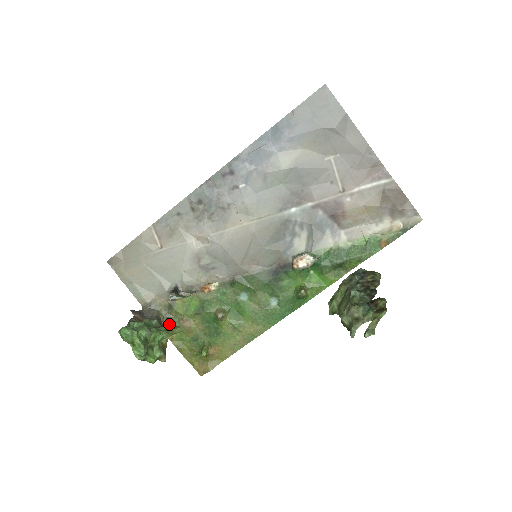
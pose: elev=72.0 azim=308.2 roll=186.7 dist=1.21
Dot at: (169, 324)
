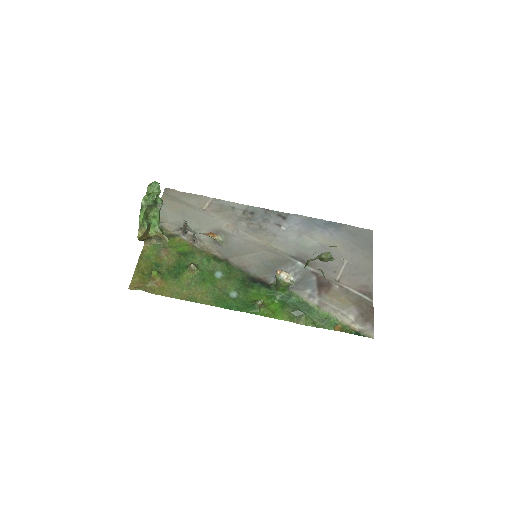
Dot at: (154, 243)
